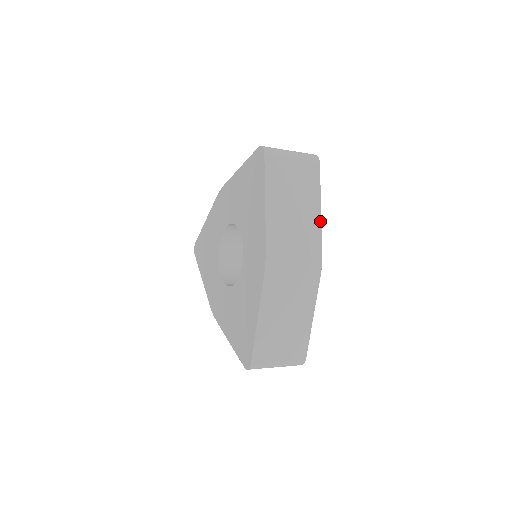
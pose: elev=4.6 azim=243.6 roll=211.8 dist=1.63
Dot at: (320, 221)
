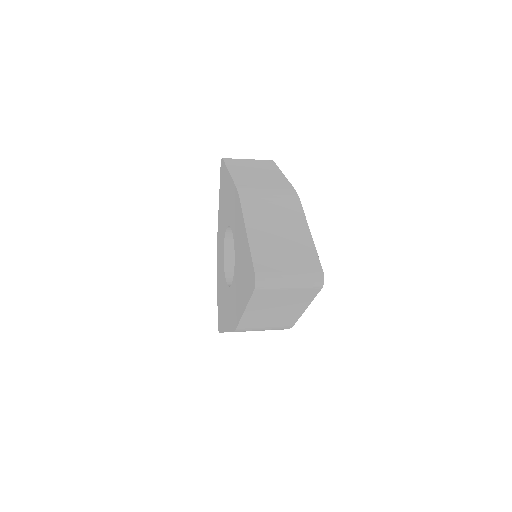
Dot at: (301, 314)
